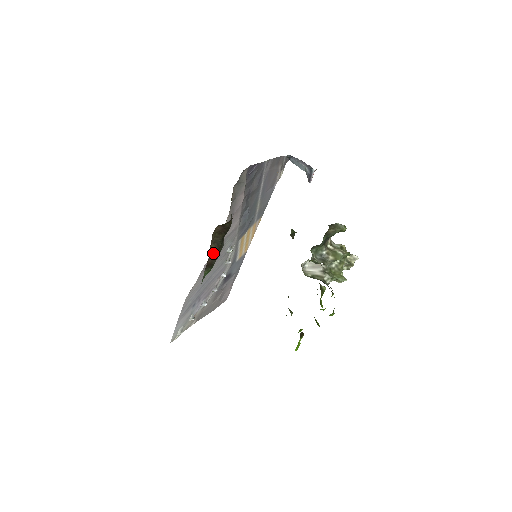
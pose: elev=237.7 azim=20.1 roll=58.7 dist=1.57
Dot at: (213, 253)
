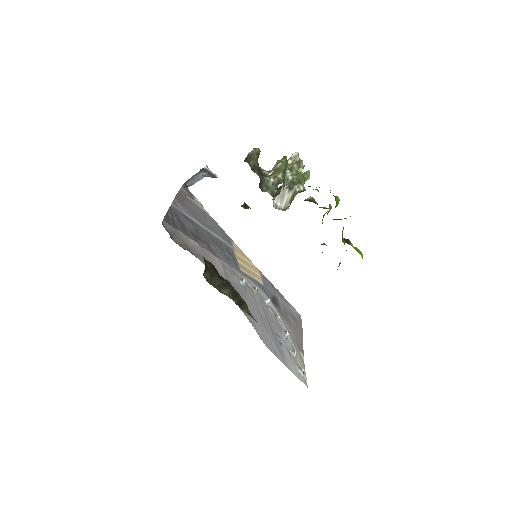
Dot at: (230, 294)
